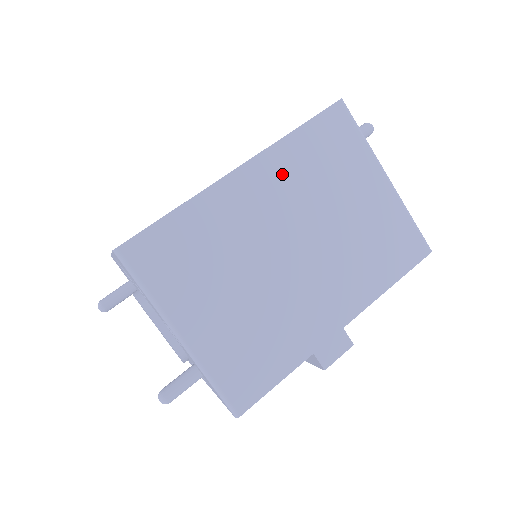
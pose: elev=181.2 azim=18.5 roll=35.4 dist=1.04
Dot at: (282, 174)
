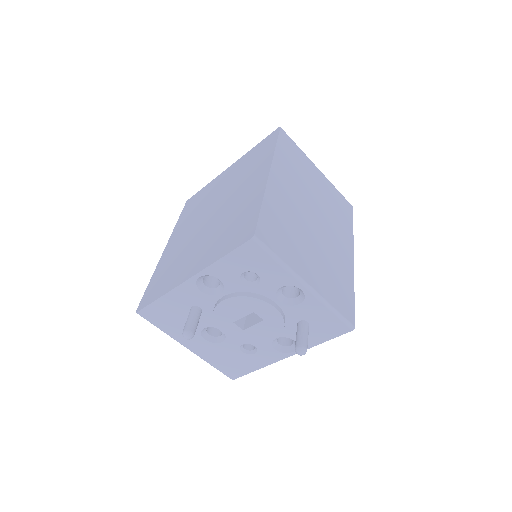
Dot at: (286, 173)
